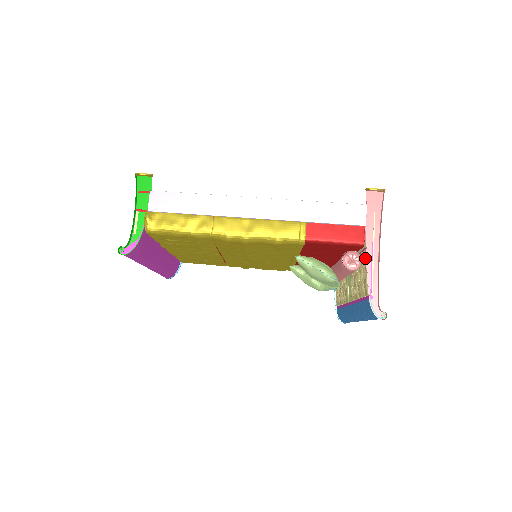
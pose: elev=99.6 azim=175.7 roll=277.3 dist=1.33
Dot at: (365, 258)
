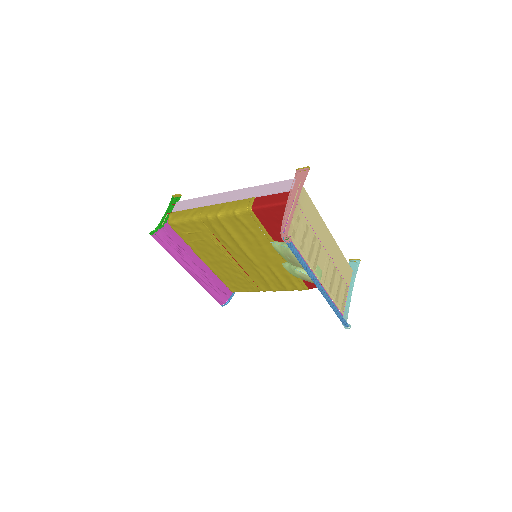
Dot at: occluded
